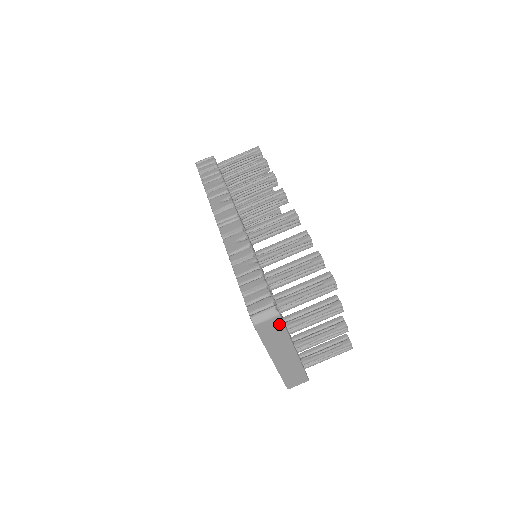
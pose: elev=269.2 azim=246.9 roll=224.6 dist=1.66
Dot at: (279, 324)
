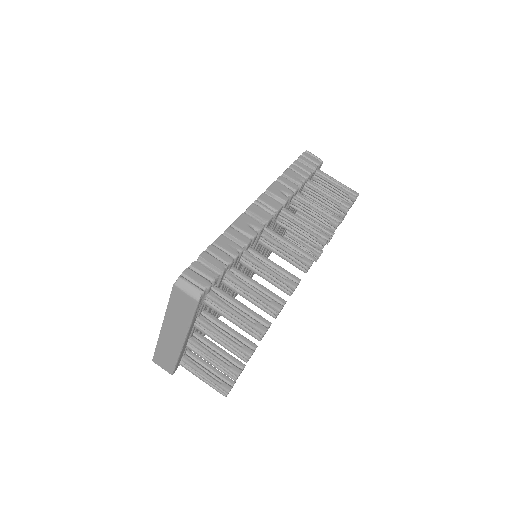
Dot at: (192, 307)
